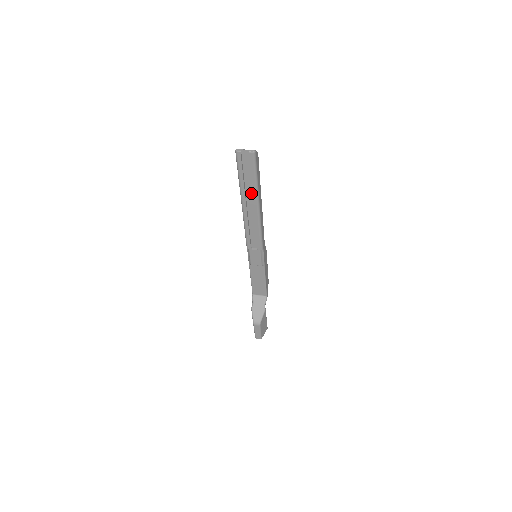
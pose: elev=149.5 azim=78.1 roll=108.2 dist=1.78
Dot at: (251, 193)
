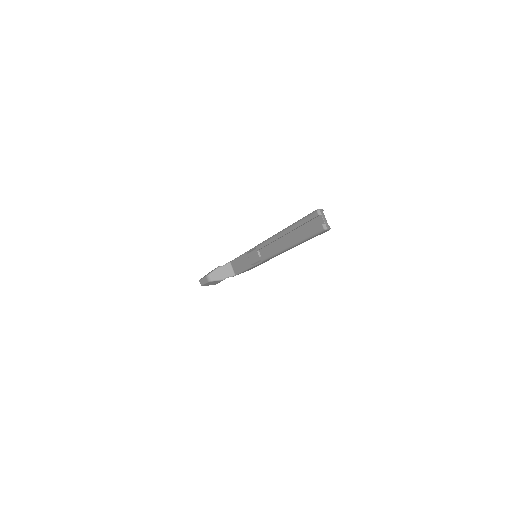
Dot at: (295, 236)
